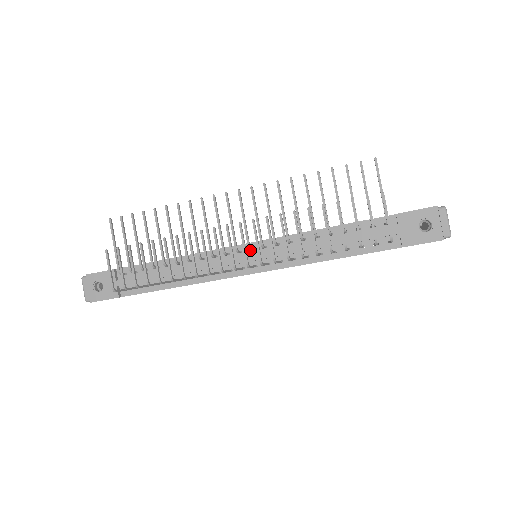
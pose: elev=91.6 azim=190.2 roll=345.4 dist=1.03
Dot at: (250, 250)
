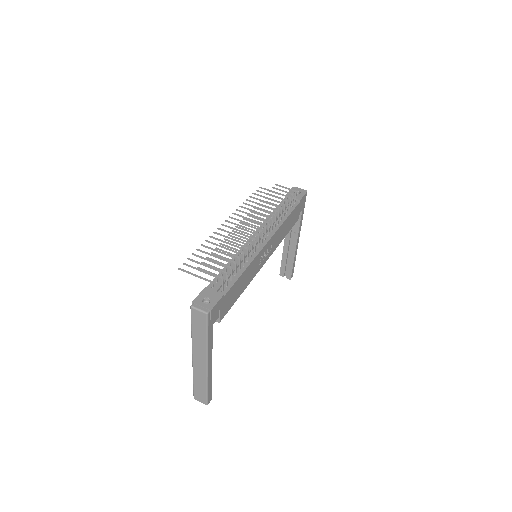
Dot at: occluded
